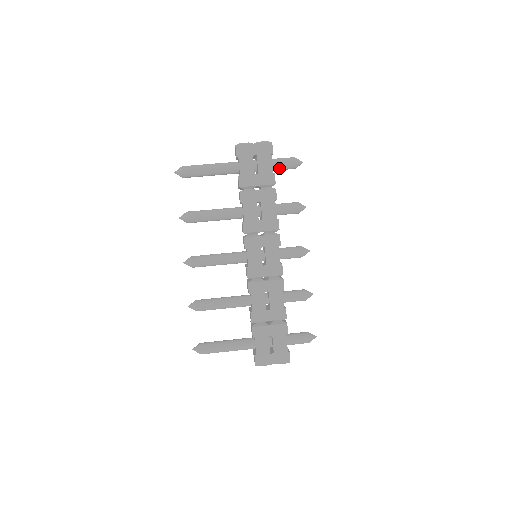
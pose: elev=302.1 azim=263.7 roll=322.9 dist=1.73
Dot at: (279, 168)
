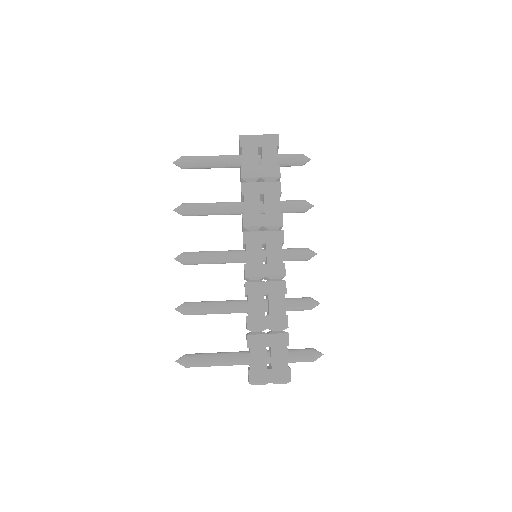
Dot at: (285, 163)
